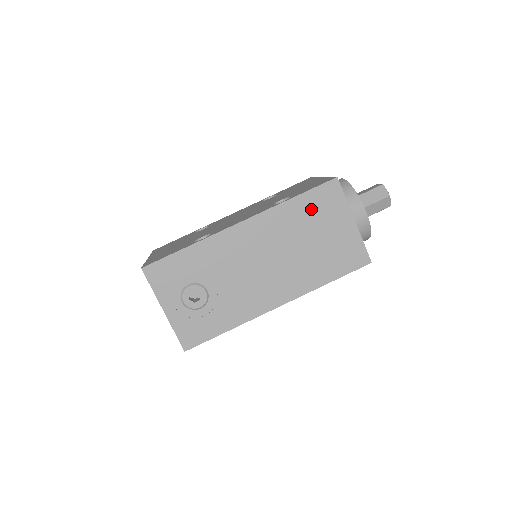
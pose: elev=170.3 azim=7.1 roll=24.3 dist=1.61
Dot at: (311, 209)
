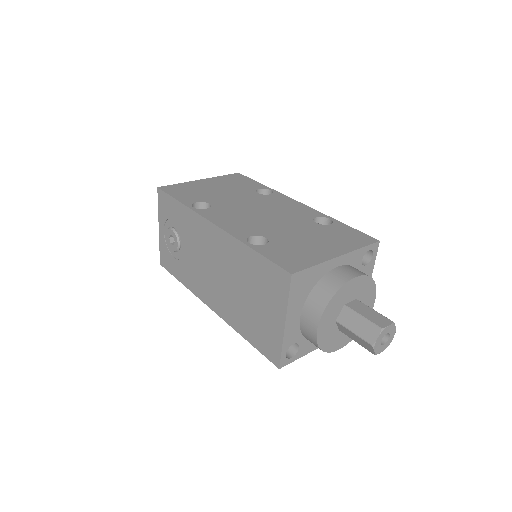
Dot at: (259, 273)
